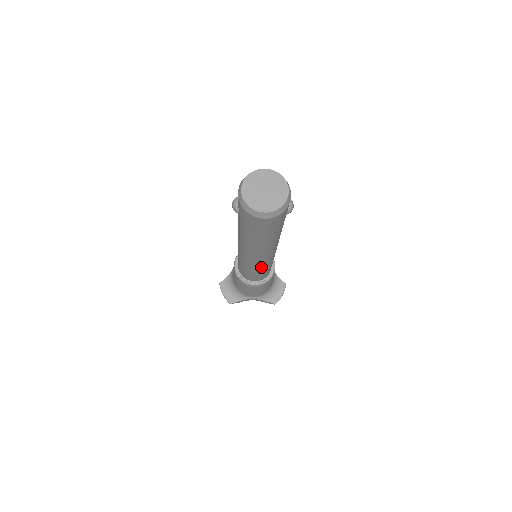
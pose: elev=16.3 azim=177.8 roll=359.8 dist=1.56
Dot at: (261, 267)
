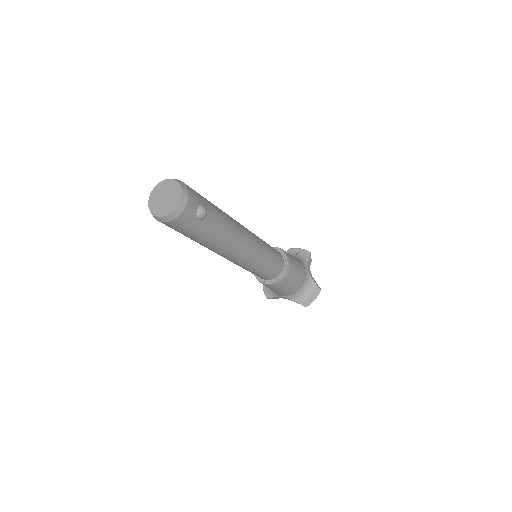
Dot at: (245, 266)
